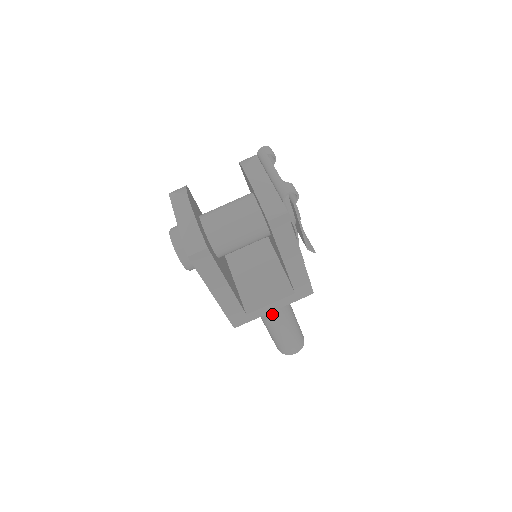
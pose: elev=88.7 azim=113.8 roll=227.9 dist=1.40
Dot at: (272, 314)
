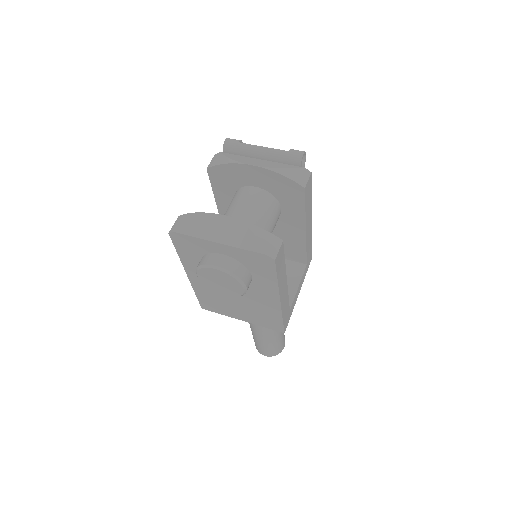
Dot at: occluded
